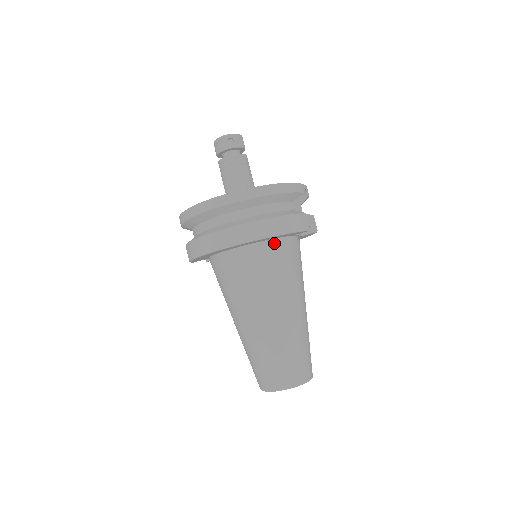
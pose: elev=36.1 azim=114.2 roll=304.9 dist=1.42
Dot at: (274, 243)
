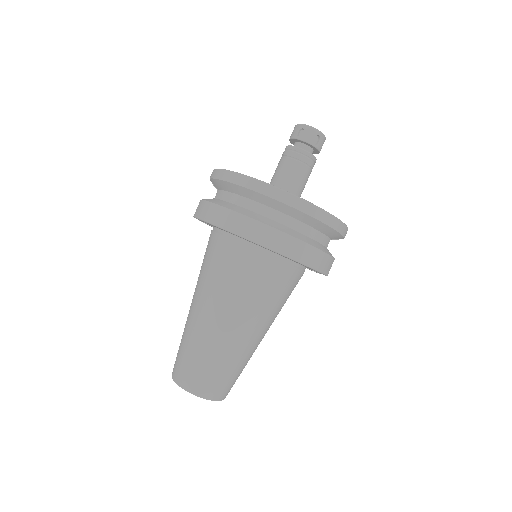
Dot at: (293, 266)
